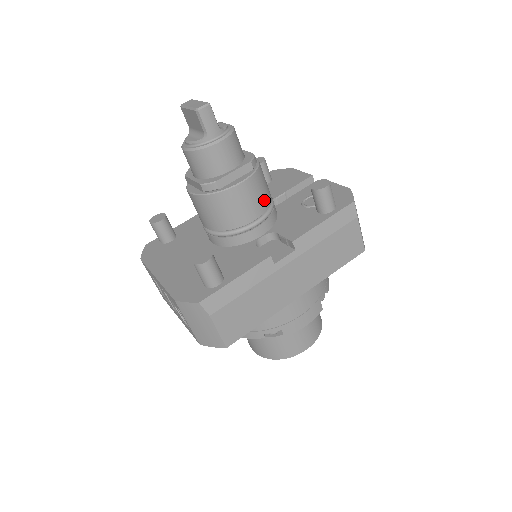
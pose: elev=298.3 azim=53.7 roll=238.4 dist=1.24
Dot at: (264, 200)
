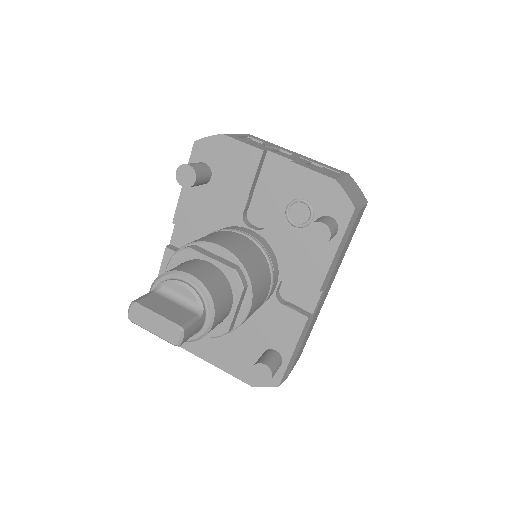
Dot at: (265, 276)
